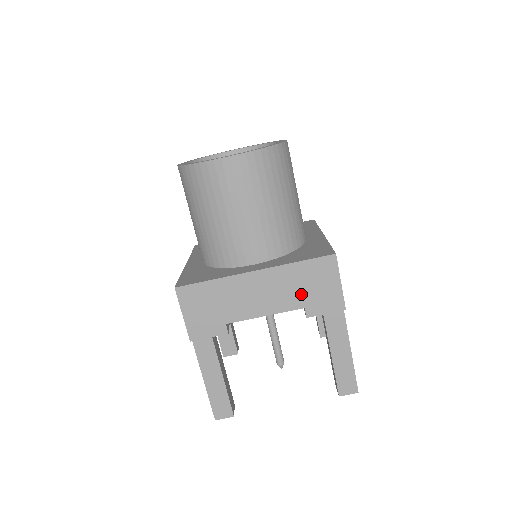
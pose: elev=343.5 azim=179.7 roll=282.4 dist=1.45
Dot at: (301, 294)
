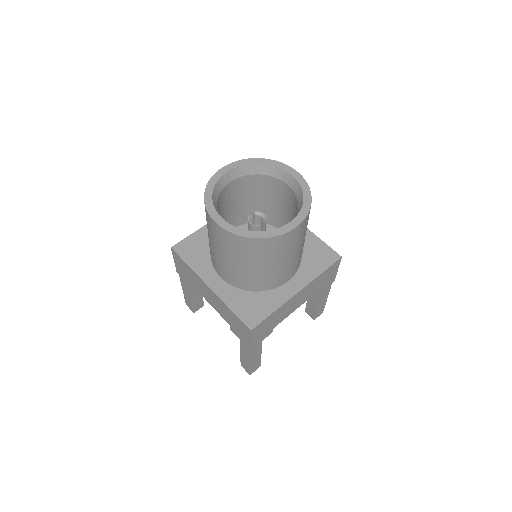
Dot at: (317, 287)
